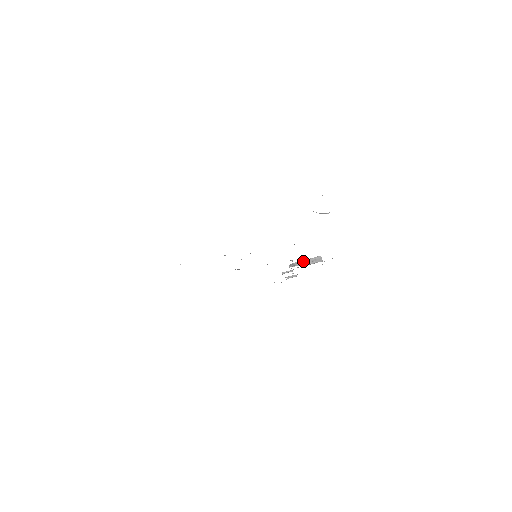
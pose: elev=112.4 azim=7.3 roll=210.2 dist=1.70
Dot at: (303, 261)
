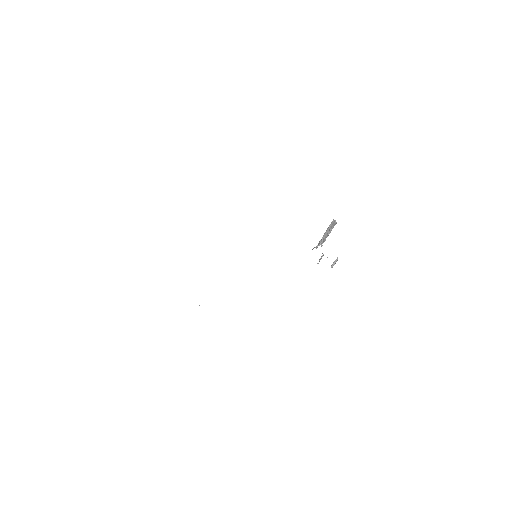
Dot at: (323, 237)
